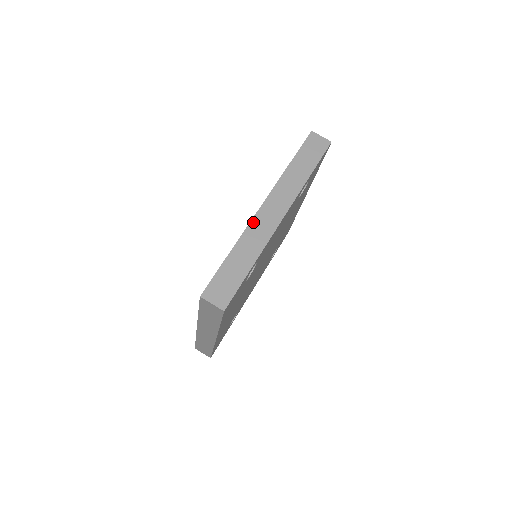
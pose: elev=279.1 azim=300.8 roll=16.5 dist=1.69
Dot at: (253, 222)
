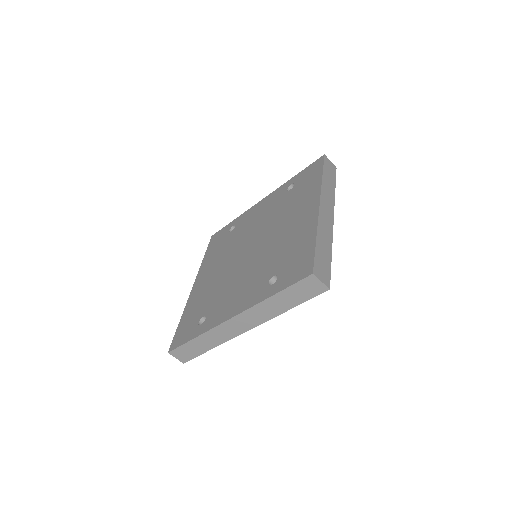
Dot at: (219, 327)
